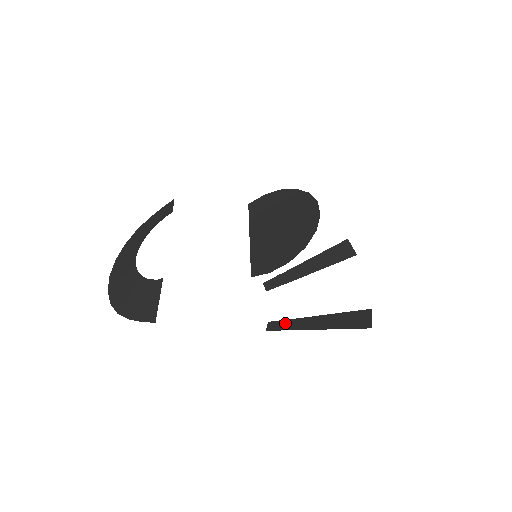
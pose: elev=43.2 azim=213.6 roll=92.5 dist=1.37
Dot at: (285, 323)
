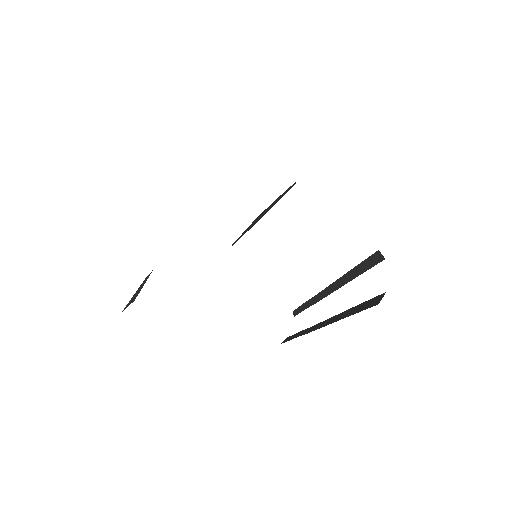
Dot at: (300, 333)
